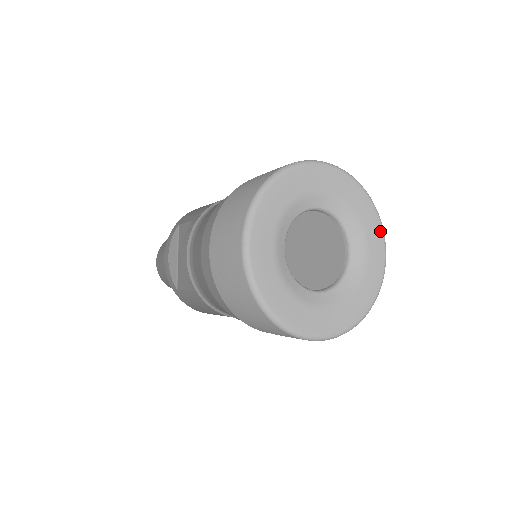
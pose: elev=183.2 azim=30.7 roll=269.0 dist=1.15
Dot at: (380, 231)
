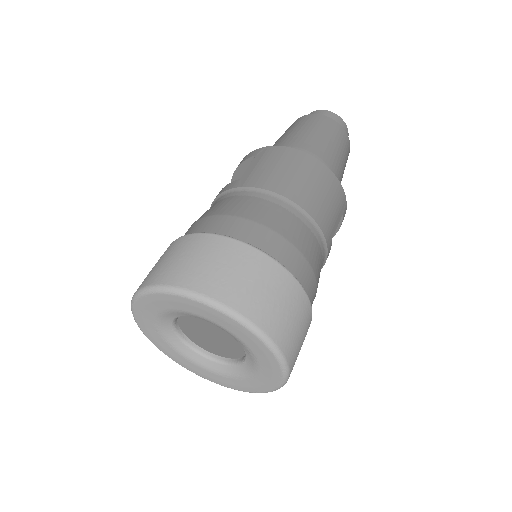
Dot at: (278, 380)
